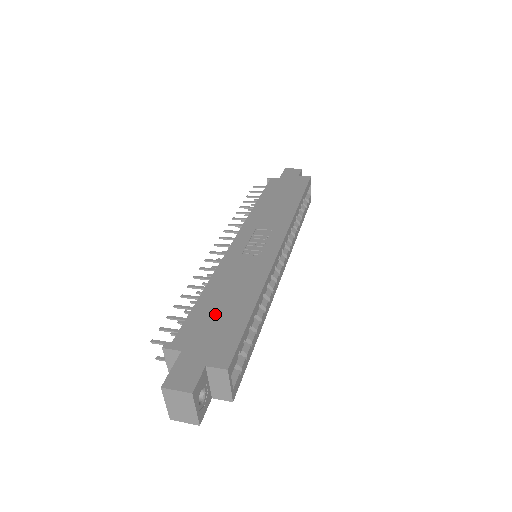
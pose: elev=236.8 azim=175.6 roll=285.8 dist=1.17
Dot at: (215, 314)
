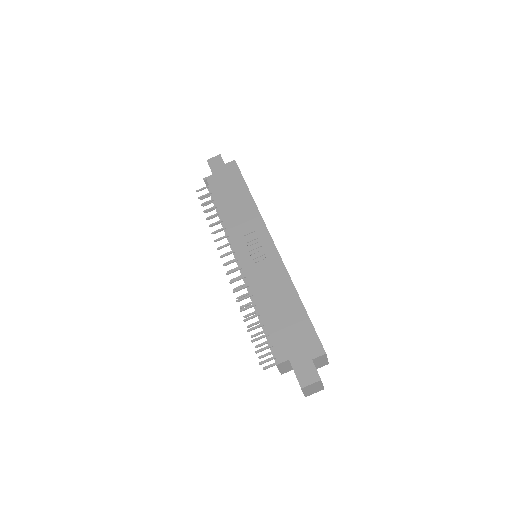
Dot at: (283, 322)
